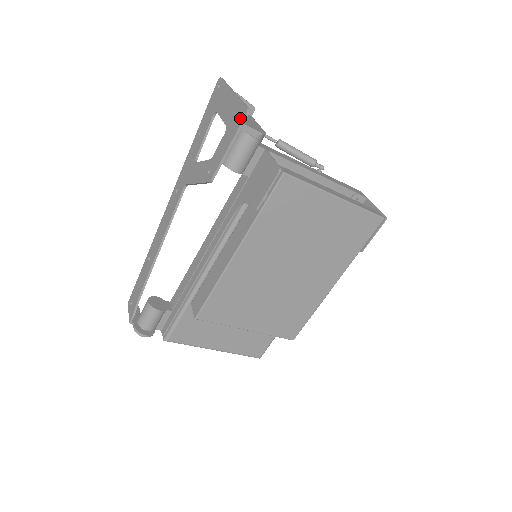
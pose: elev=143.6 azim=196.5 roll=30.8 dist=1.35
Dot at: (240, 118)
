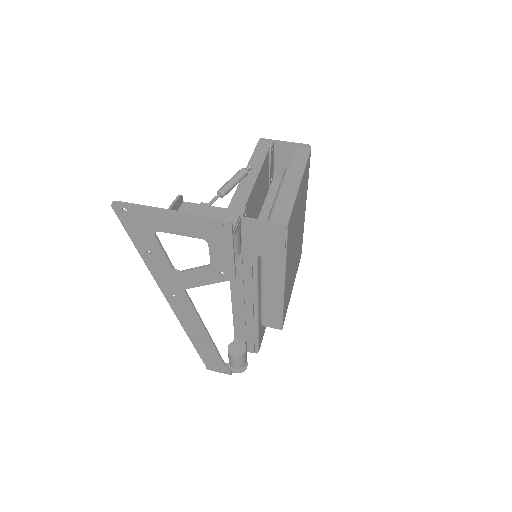
Dot at: (224, 230)
